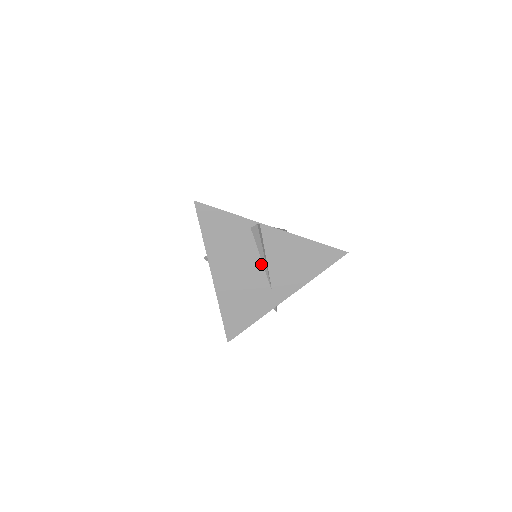
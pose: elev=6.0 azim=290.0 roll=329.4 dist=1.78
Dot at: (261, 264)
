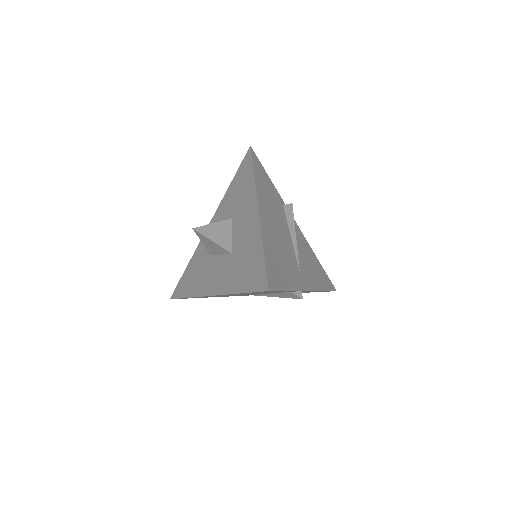
Dot at: (291, 239)
